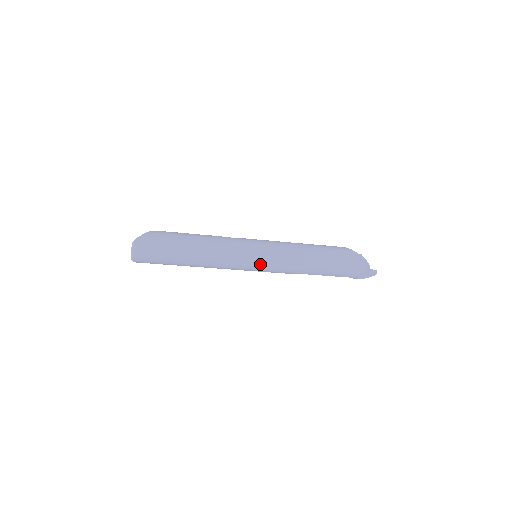
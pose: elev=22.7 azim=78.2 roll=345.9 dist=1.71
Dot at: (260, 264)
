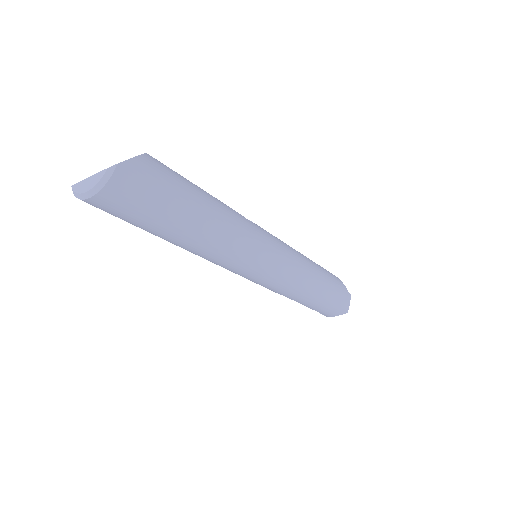
Dot at: (265, 276)
